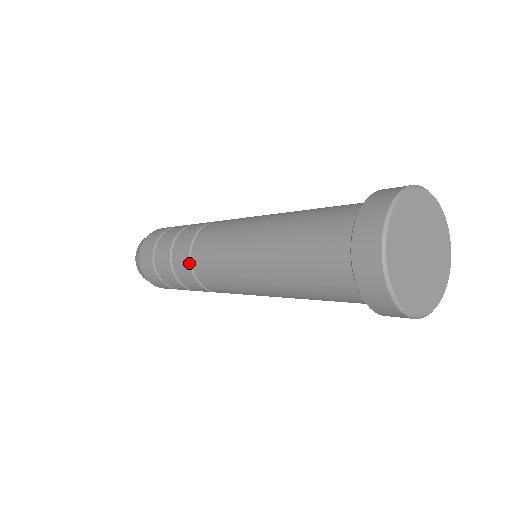
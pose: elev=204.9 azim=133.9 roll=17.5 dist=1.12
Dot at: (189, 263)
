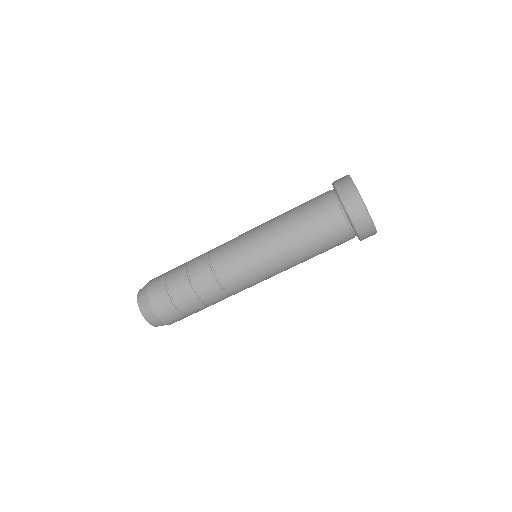
Dot at: (227, 295)
